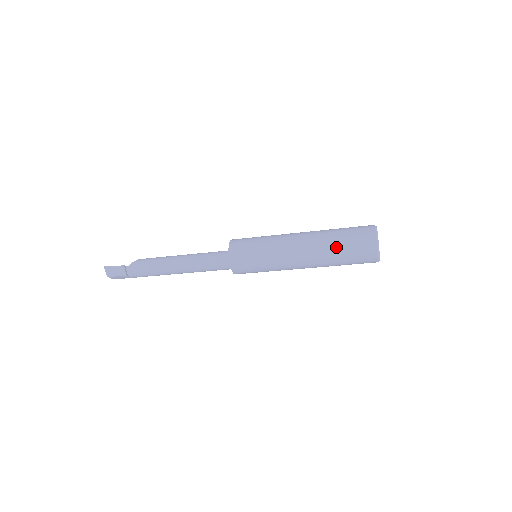
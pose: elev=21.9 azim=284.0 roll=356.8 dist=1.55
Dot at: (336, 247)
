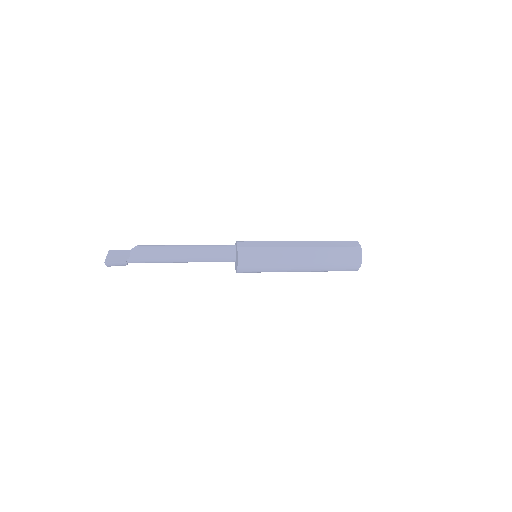
Dot at: (328, 268)
